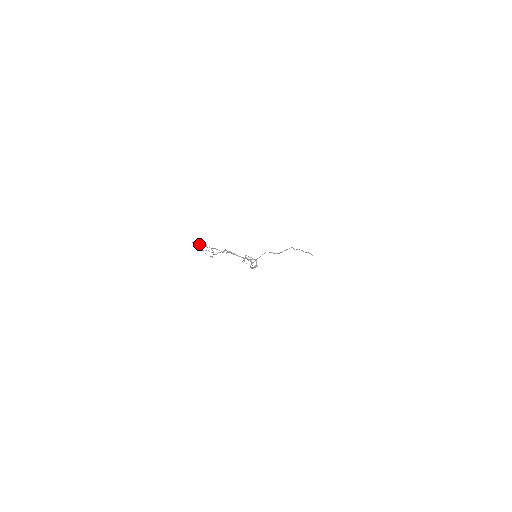
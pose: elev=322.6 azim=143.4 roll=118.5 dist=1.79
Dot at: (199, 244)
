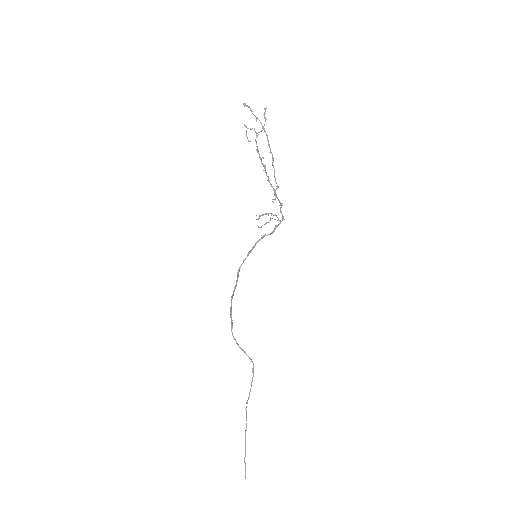
Dot at: (251, 111)
